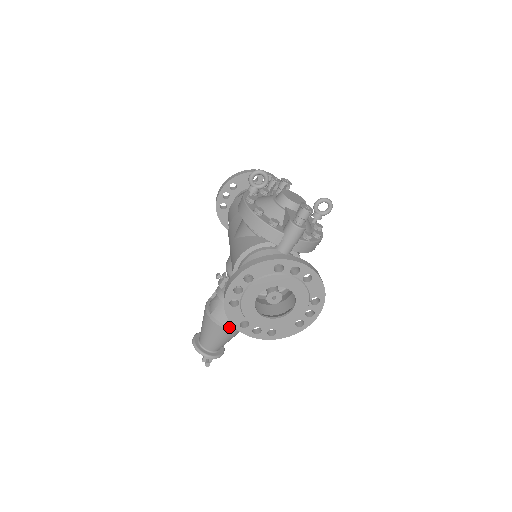
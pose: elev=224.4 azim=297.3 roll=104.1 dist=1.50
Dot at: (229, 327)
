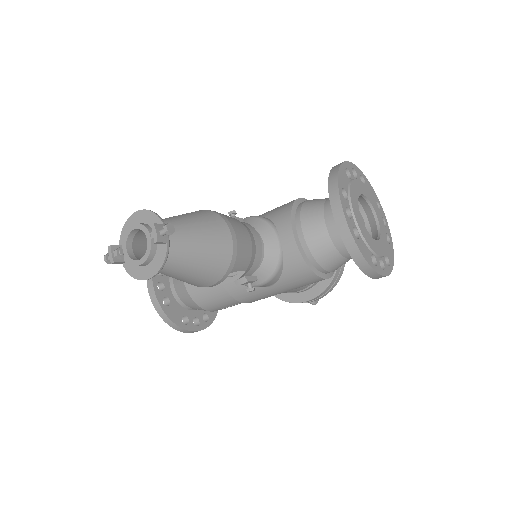
Dot at: (235, 236)
